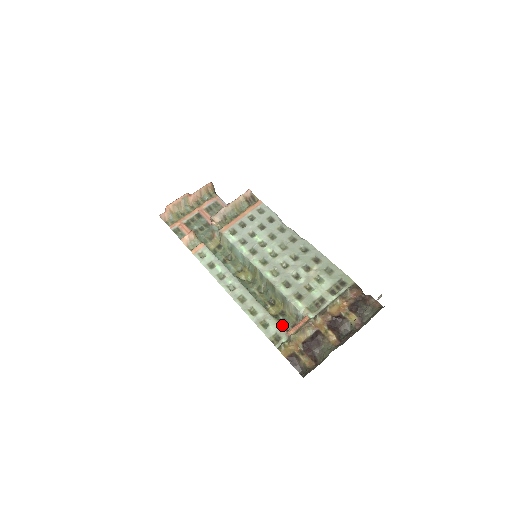
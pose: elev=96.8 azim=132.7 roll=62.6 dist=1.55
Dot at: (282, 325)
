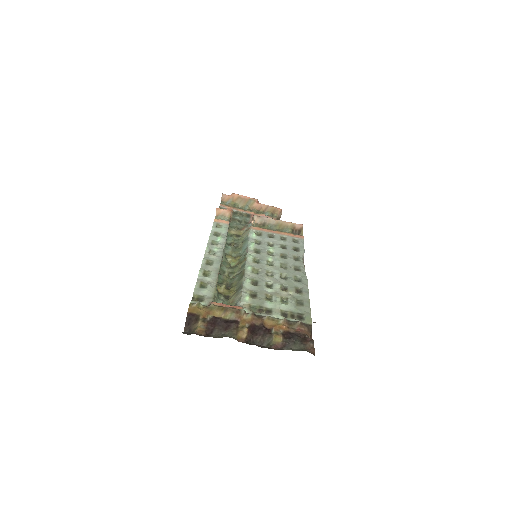
Dot at: (216, 299)
